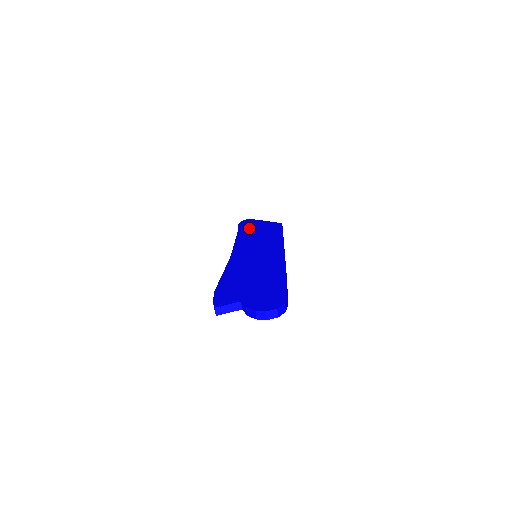
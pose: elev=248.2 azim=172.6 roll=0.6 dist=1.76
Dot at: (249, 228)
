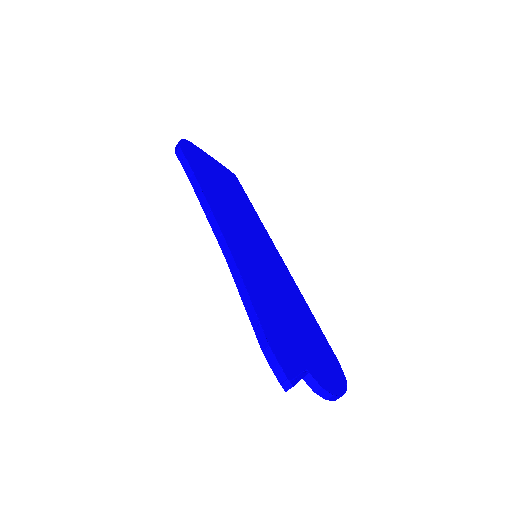
Dot at: (204, 170)
